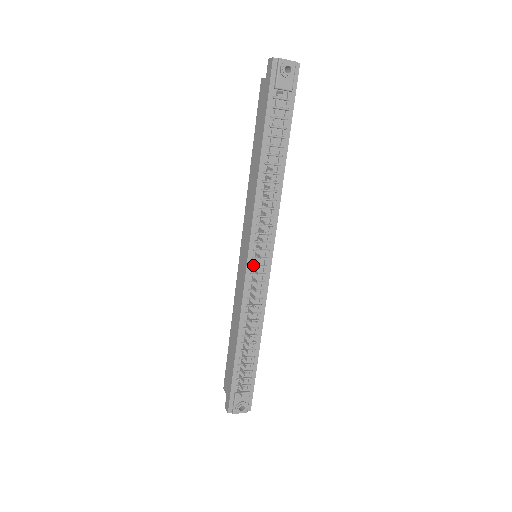
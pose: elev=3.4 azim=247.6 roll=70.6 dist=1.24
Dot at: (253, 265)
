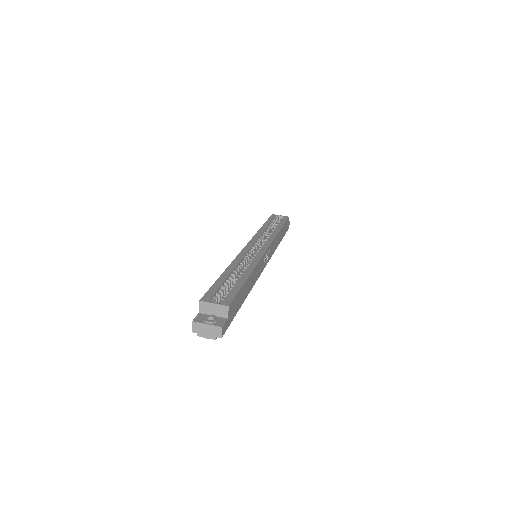
Dot at: occluded
